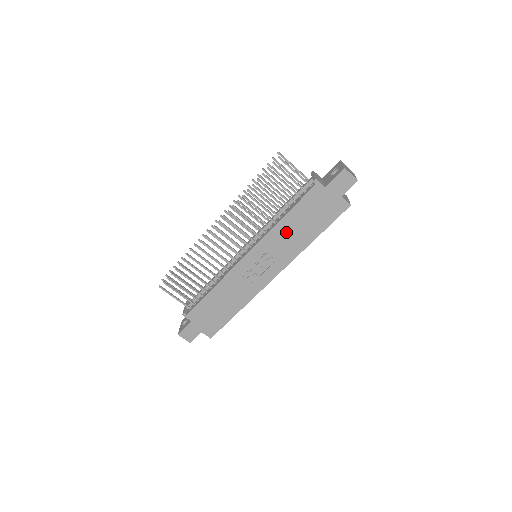
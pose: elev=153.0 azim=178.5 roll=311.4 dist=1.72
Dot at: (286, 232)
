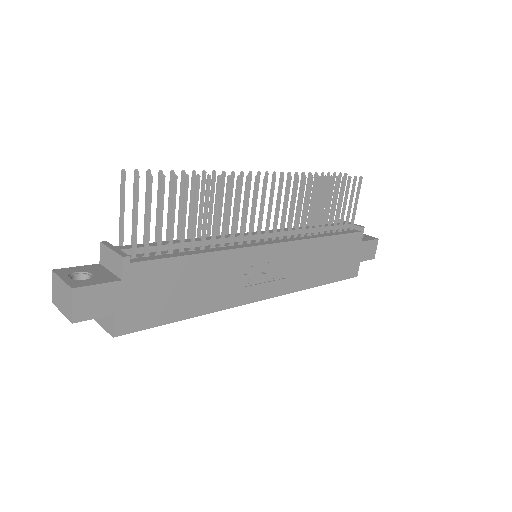
Dot at: (314, 255)
